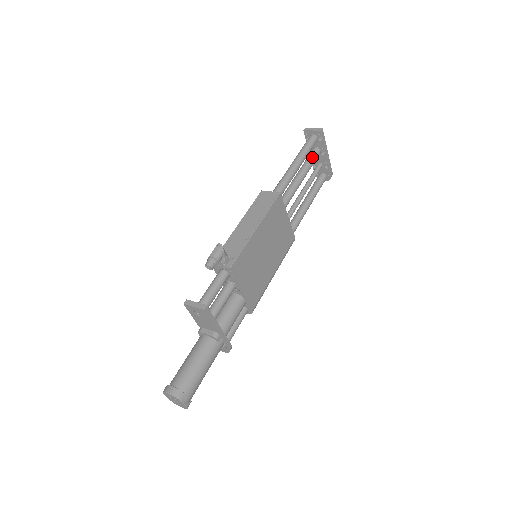
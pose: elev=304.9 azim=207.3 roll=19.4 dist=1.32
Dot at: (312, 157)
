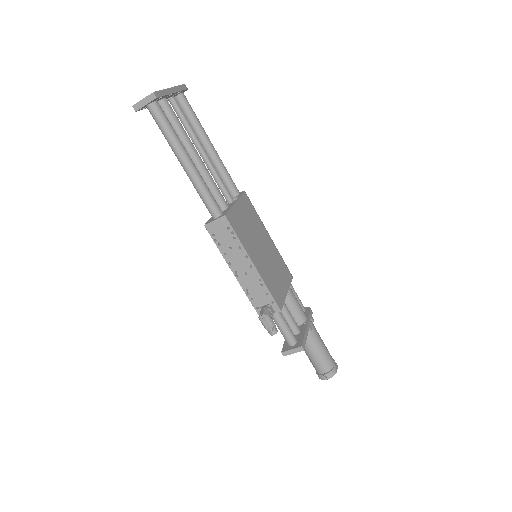
Dot at: (172, 120)
